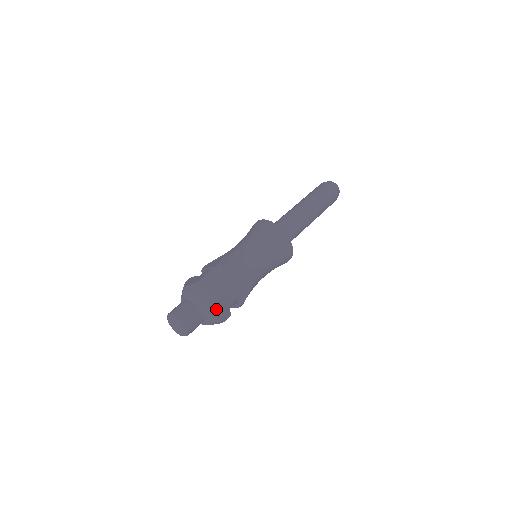
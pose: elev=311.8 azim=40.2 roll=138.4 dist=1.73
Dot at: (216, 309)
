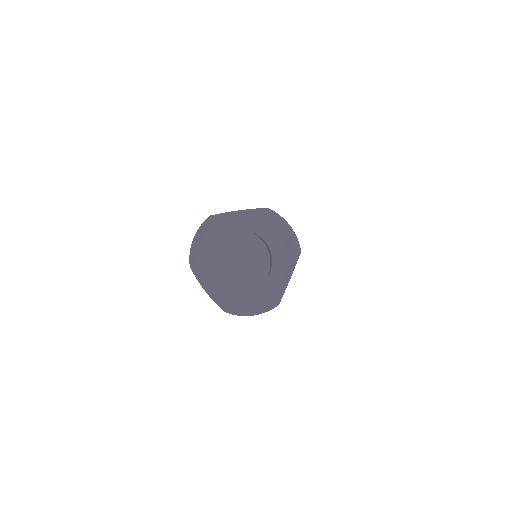
Dot at: (295, 265)
